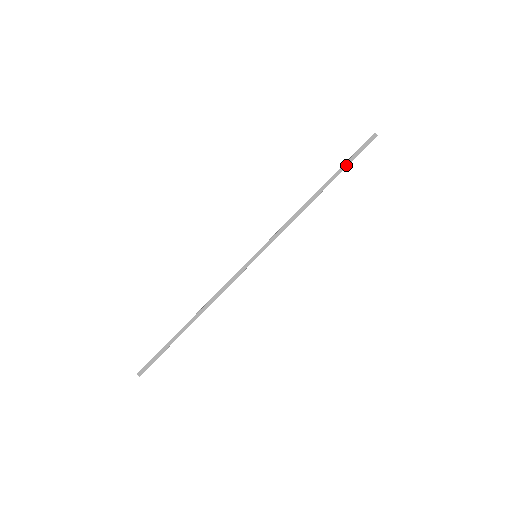
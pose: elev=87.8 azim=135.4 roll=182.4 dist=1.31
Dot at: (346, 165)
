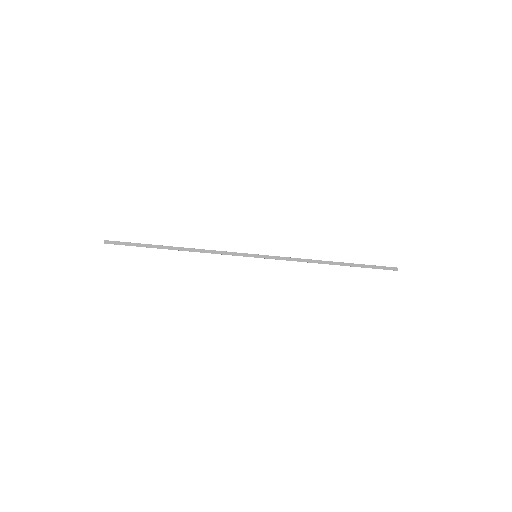
Dot at: (363, 266)
